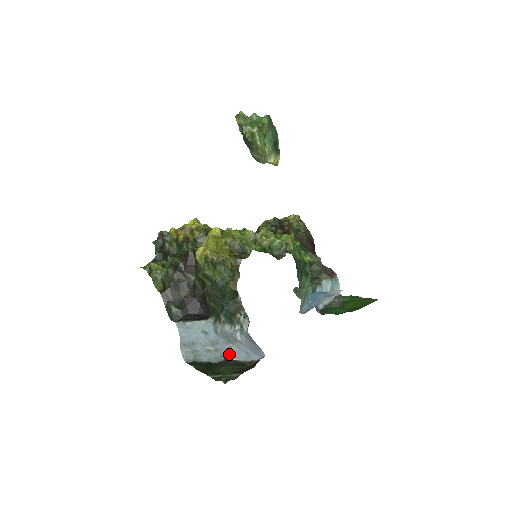
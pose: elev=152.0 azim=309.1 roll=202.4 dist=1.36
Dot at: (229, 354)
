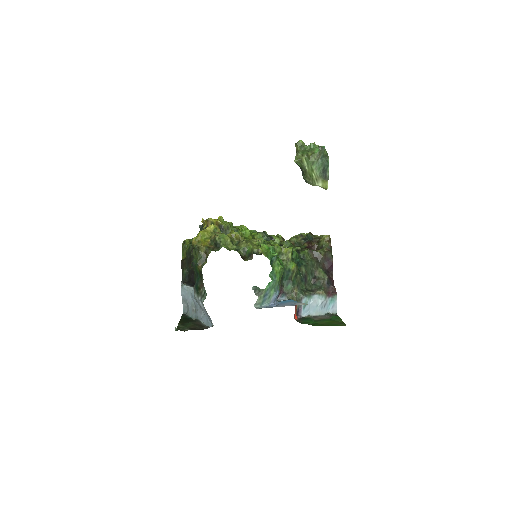
Dot at: (200, 317)
